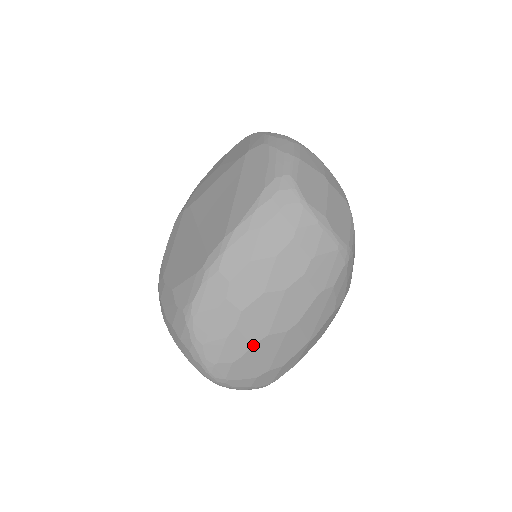
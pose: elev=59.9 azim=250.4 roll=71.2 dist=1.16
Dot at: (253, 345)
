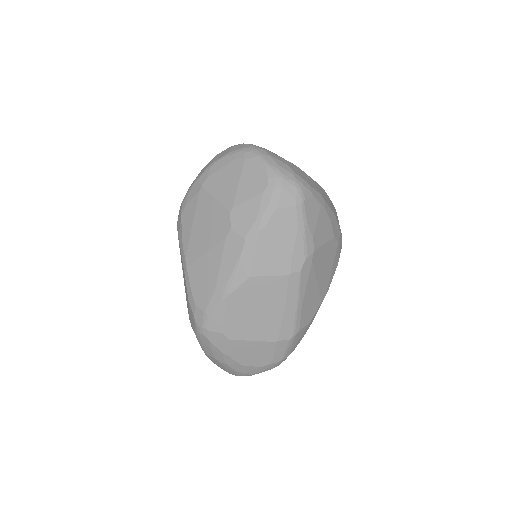
Dot at: occluded
